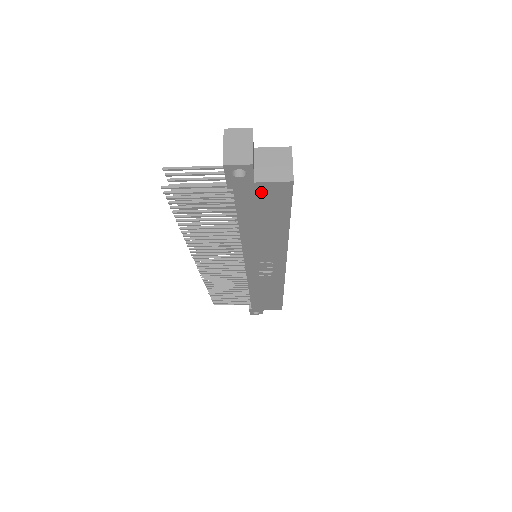
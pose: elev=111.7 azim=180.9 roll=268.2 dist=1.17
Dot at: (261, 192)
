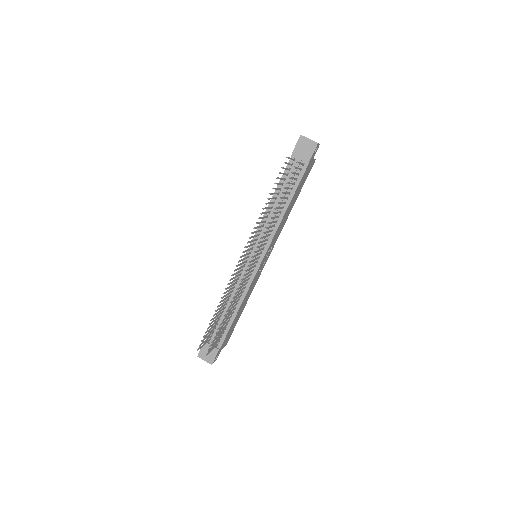
Dot at: (309, 167)
